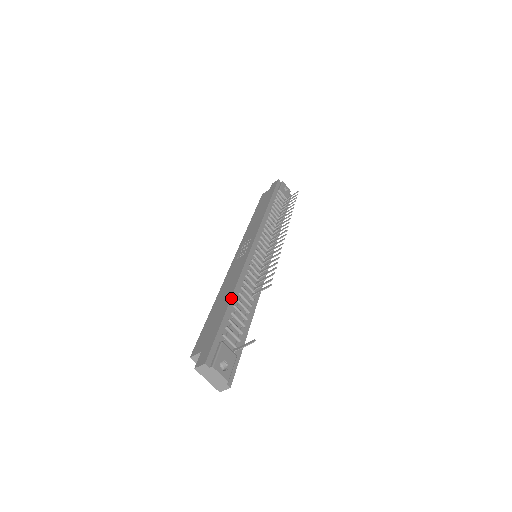
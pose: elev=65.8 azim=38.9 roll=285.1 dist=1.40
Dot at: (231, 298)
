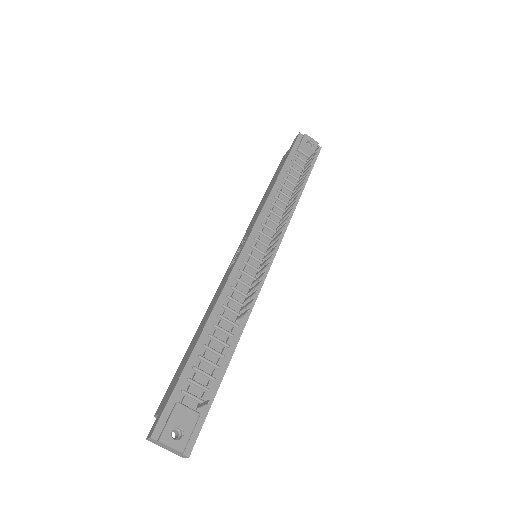
Dot at: (200, 336)
